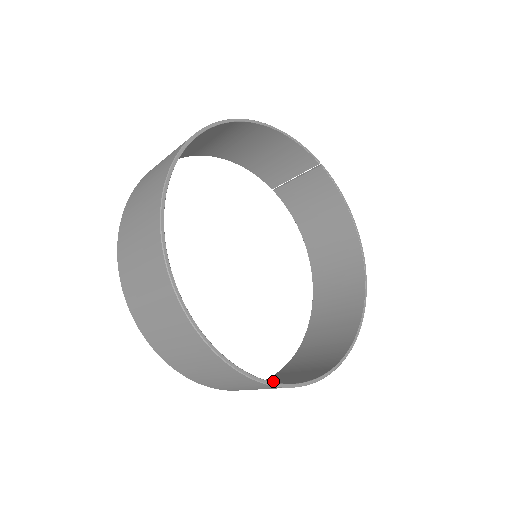
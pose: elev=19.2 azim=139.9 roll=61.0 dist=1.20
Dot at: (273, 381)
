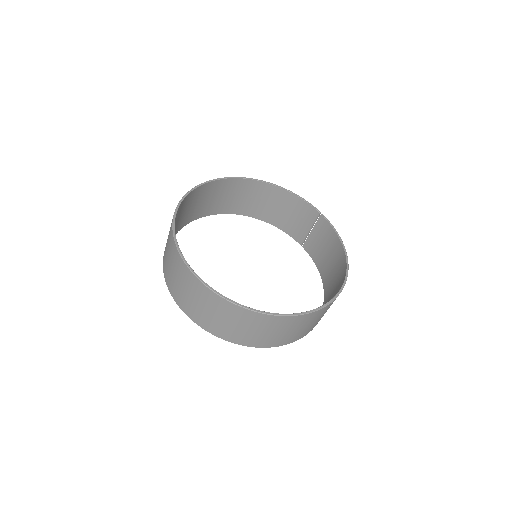
Dot at: (247, 335)
